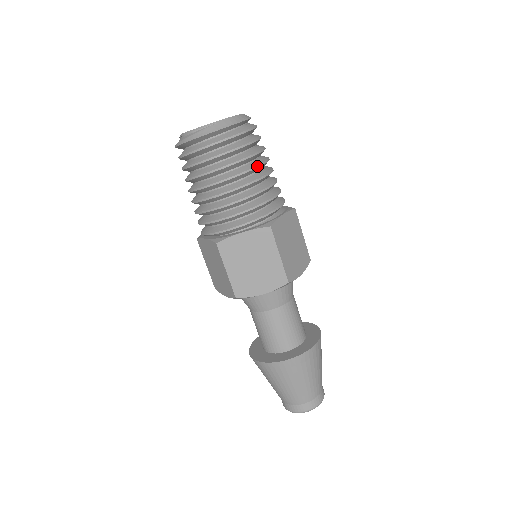
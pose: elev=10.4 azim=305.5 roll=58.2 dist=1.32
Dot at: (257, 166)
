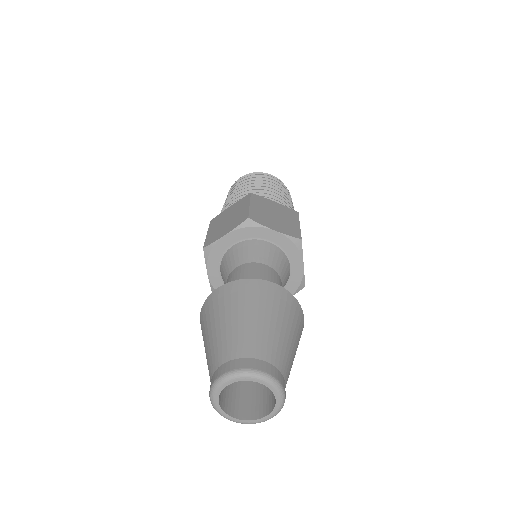
Dot at: occluded
